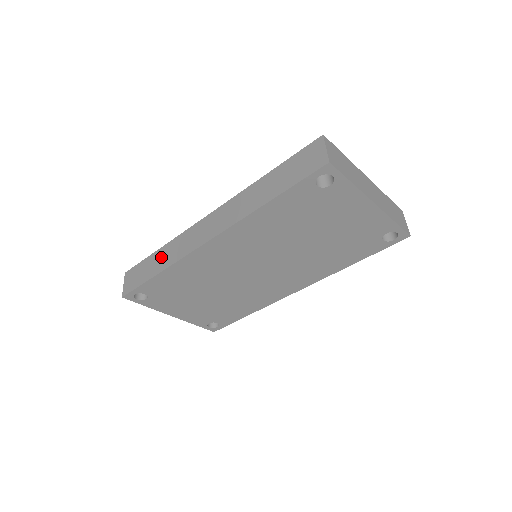
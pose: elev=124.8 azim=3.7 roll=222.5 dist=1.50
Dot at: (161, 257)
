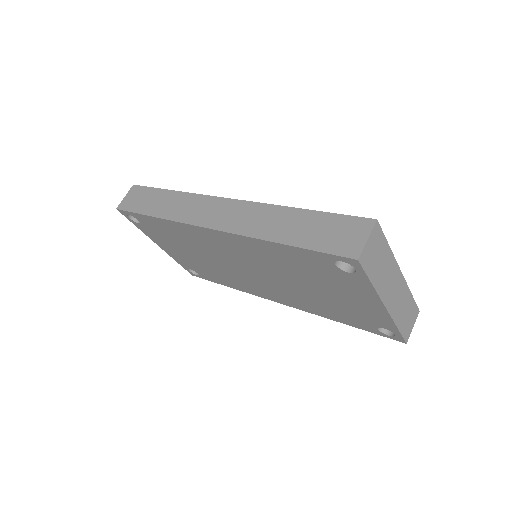
Dot at: (167, 201)
